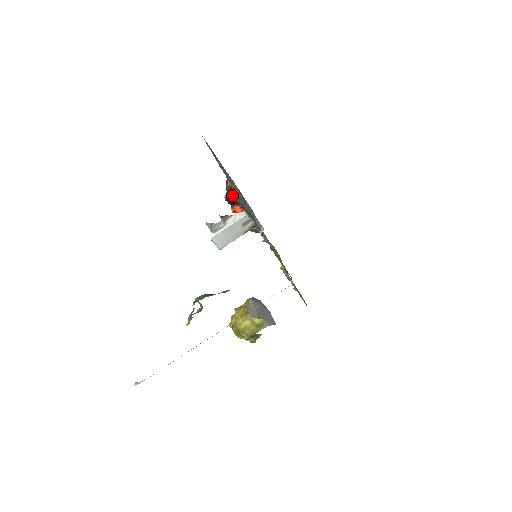
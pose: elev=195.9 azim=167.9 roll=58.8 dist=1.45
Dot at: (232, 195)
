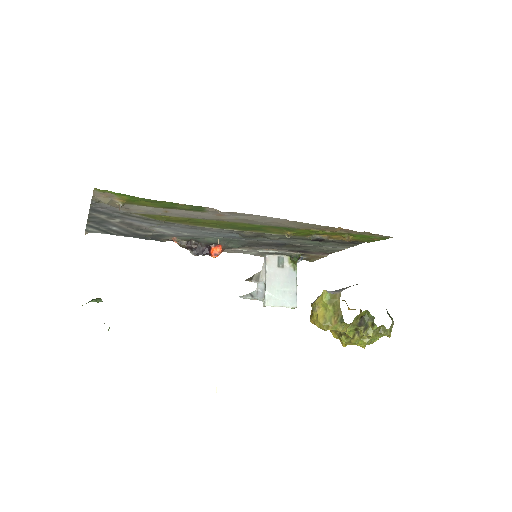
Dot at: (192, 246)
